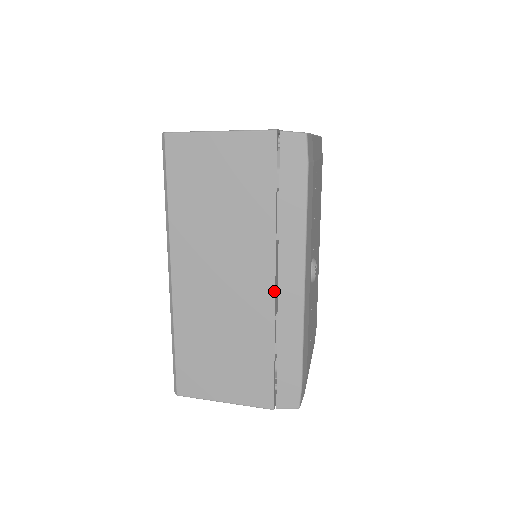
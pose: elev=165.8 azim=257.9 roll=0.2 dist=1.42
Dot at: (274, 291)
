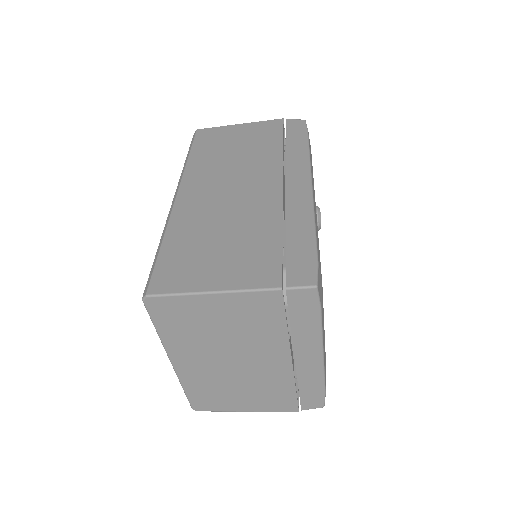
Dot at: (282, 189)
